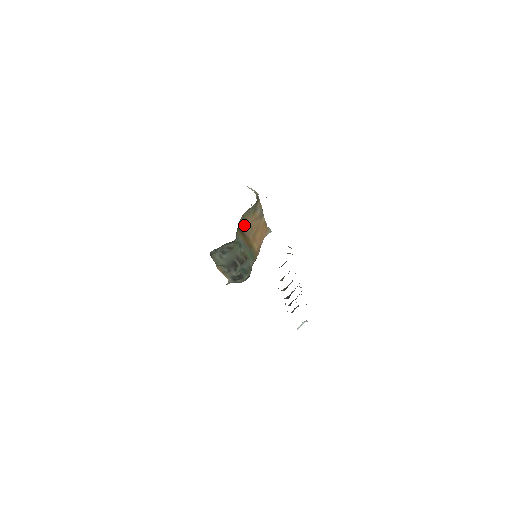
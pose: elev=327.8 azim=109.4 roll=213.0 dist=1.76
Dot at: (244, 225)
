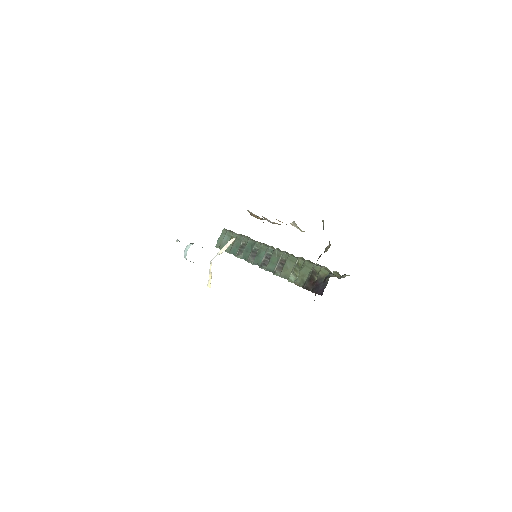
Dot at: occluded
